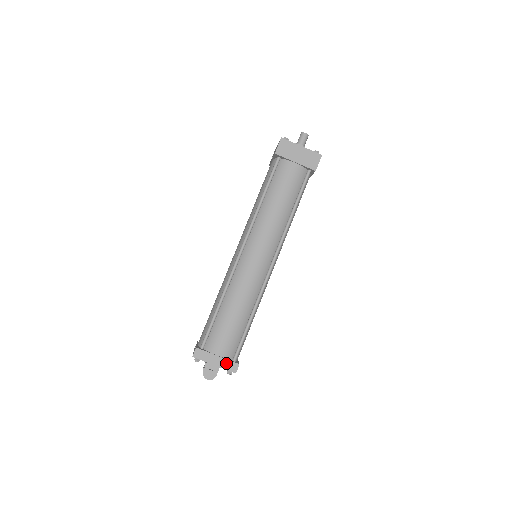
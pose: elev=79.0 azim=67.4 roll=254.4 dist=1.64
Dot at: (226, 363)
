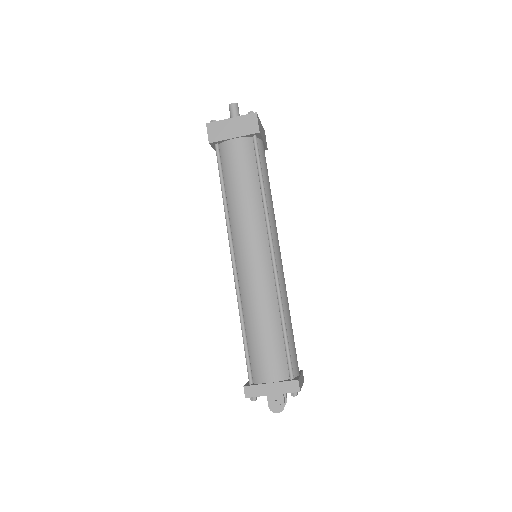
Dot at: (283, 386)
